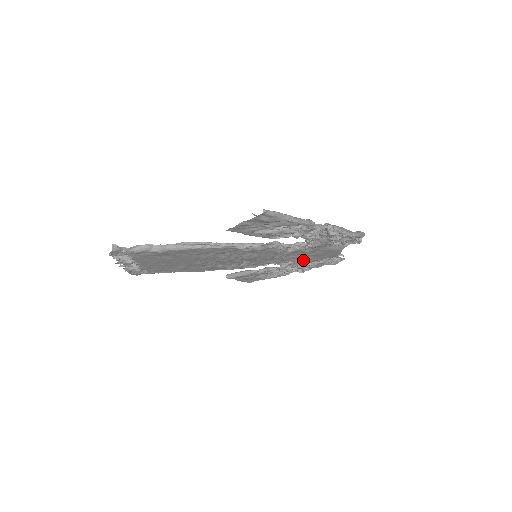
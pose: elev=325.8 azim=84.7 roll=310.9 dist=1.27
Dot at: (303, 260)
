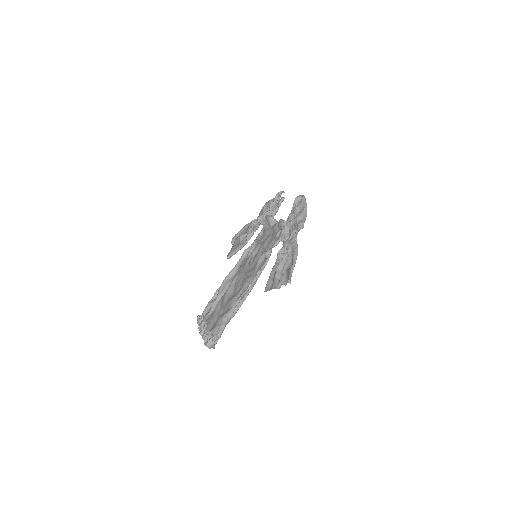
Dot at: occluded
